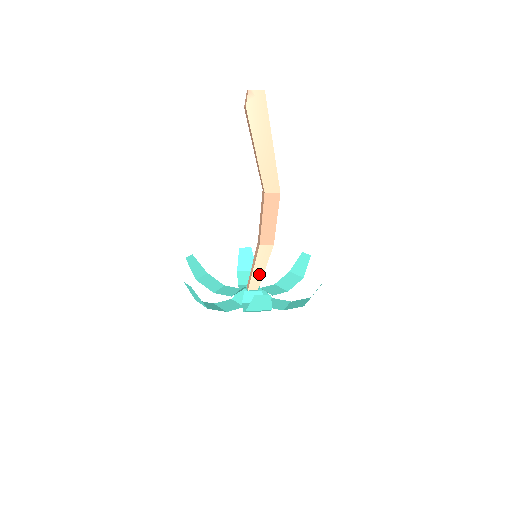
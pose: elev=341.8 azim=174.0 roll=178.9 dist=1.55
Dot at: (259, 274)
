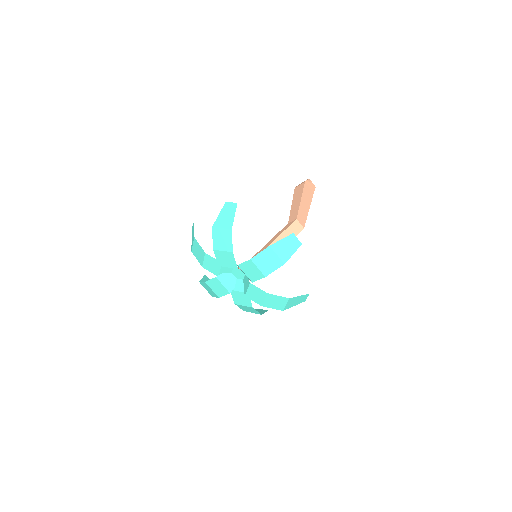
Dot at: occluded
